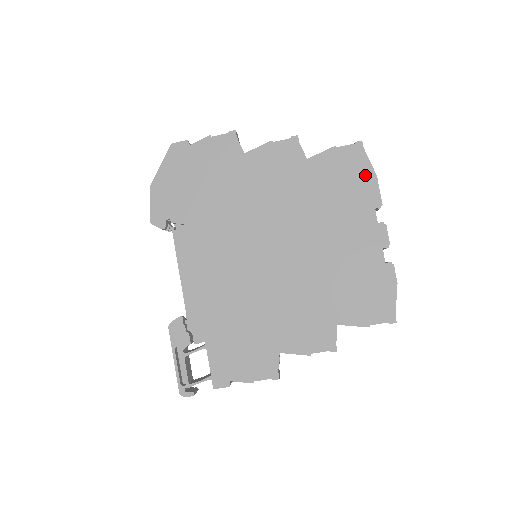
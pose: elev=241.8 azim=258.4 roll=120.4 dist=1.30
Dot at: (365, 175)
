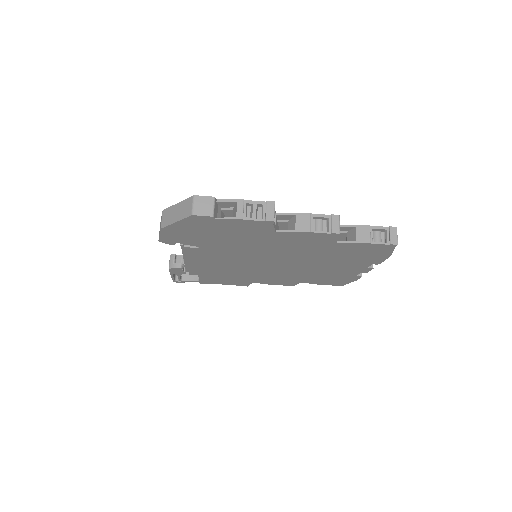
Dot at: (381, 255)
